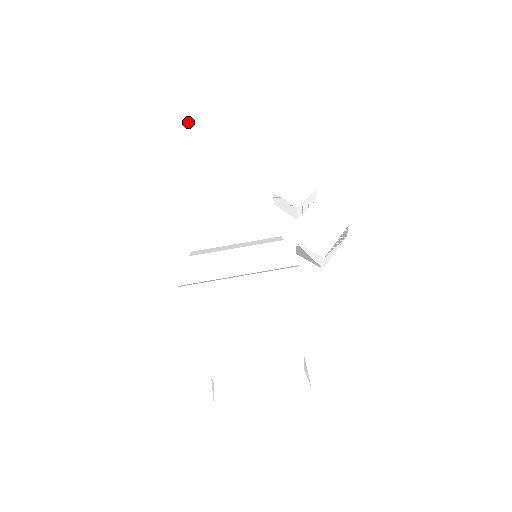
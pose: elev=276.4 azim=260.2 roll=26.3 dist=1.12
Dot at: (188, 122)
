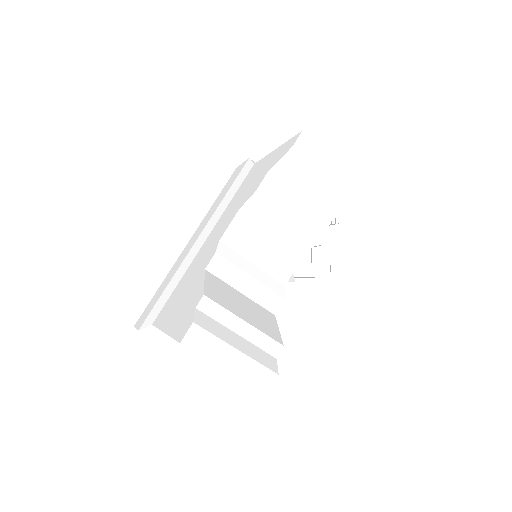
Dot at: (310, 151)
